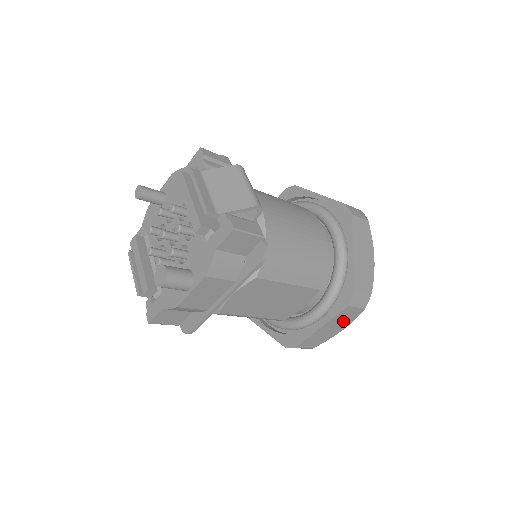
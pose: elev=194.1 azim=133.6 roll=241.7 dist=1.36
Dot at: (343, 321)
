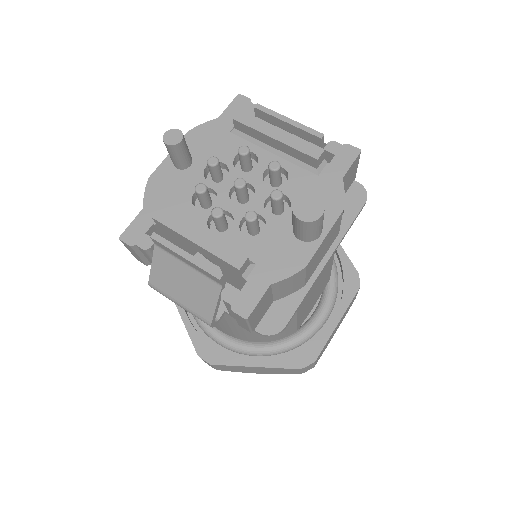
Dot at: (343, 317)
